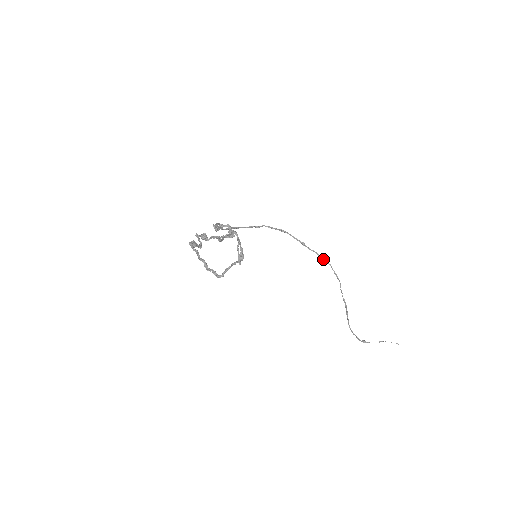
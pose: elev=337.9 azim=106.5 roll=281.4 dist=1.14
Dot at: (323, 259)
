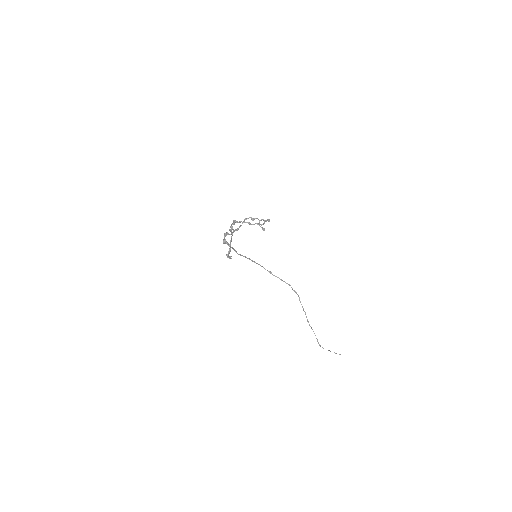
Dot at: occluded
